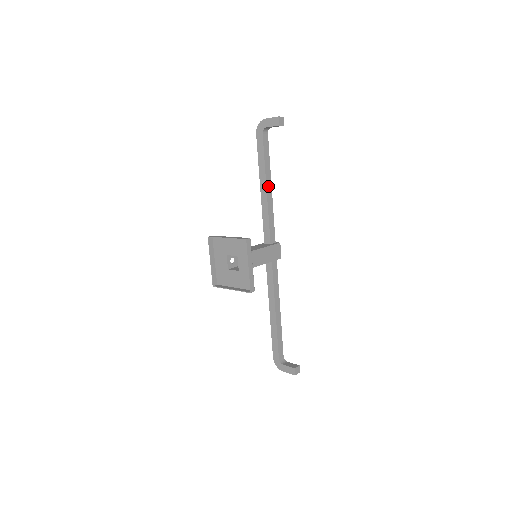
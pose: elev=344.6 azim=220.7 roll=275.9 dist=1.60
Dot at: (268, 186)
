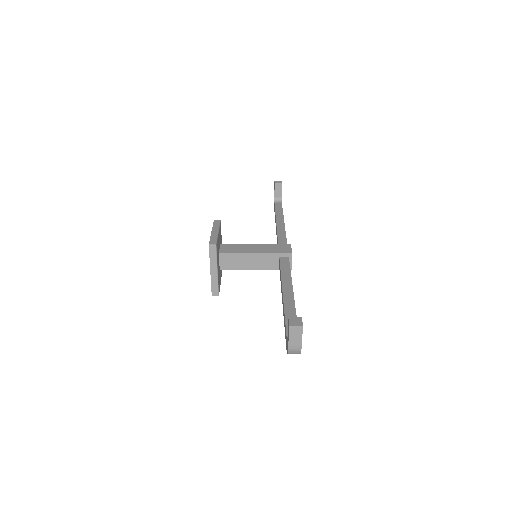
Dot at: (279, 222)
